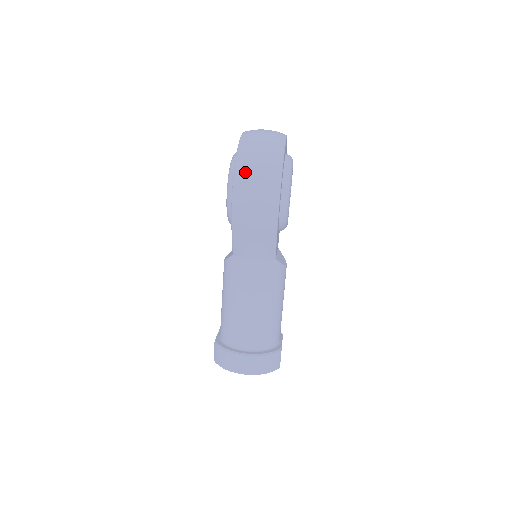
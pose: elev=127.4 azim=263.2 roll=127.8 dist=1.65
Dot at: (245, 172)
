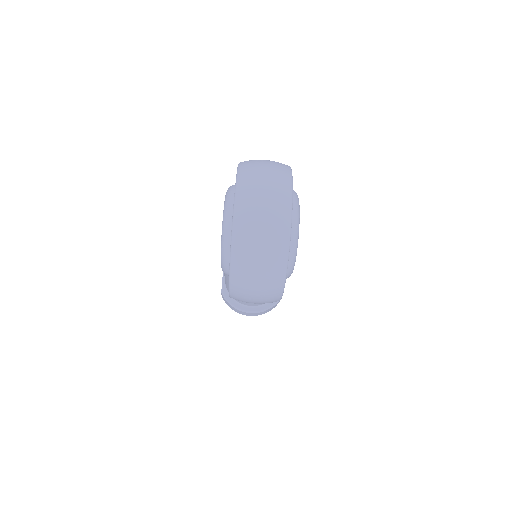
Dot at: (242, 289)
